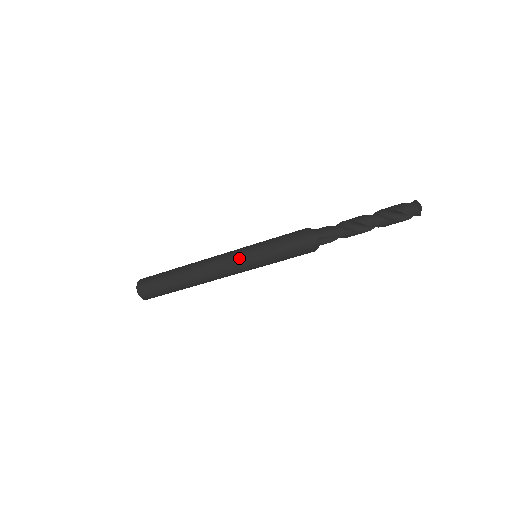
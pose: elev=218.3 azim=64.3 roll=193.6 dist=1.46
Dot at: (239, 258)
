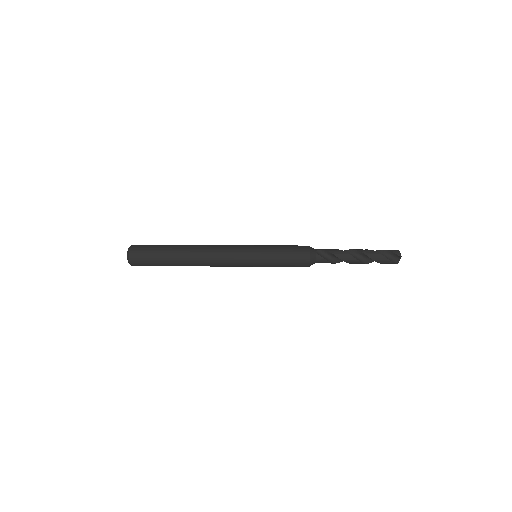
Dot at: (244, 245)
